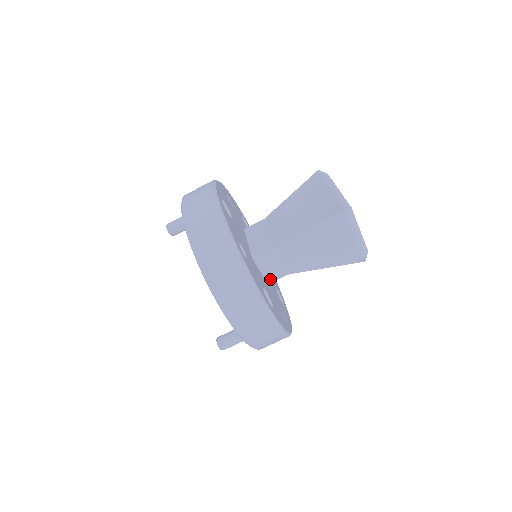
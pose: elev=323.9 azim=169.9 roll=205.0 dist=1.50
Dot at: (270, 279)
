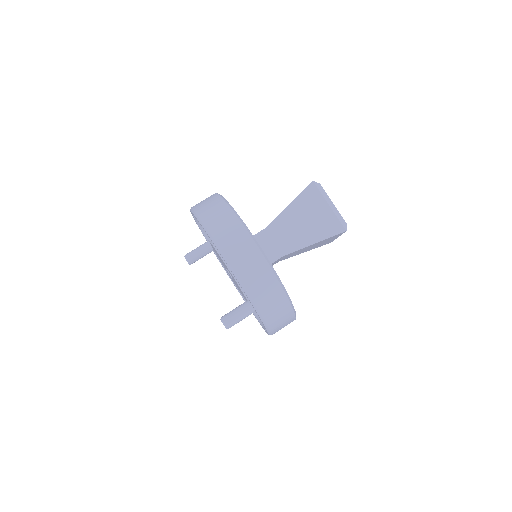
Dot at: occluded
